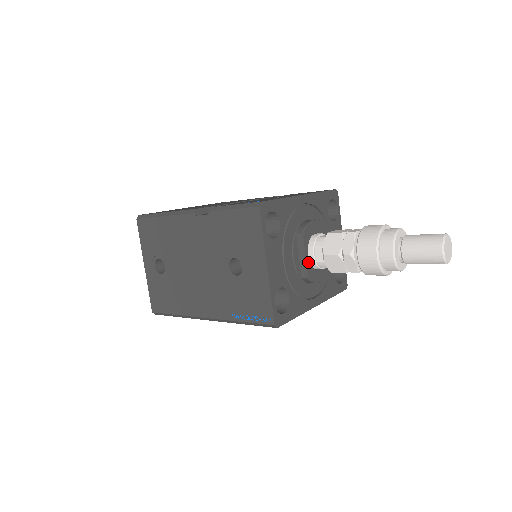
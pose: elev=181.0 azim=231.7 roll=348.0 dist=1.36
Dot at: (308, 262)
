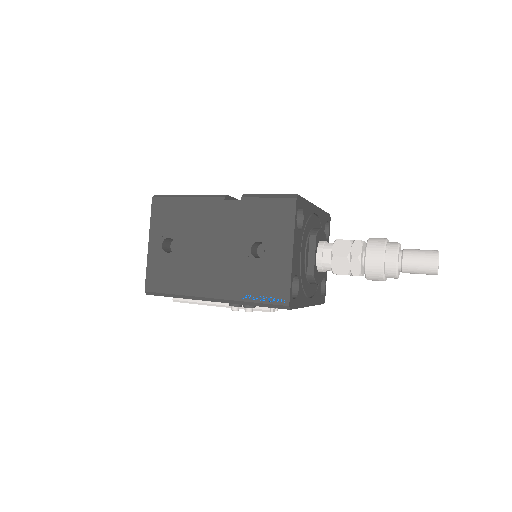
Dot at: (315, 261)
